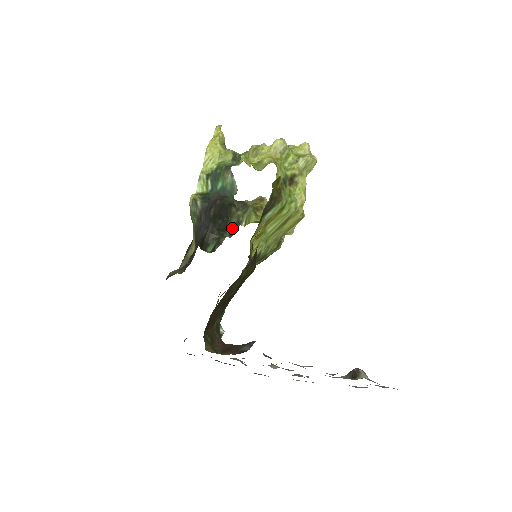
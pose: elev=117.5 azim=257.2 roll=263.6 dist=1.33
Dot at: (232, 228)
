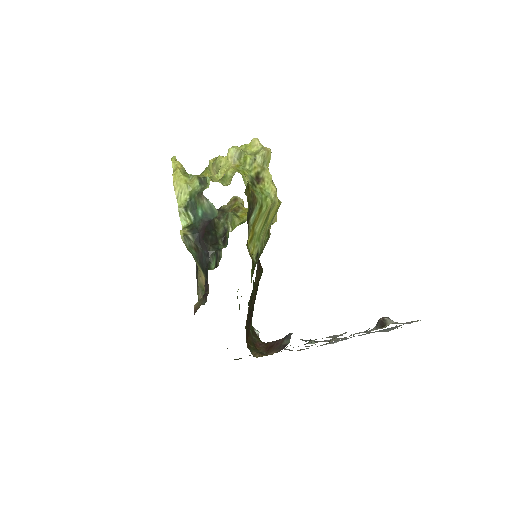
Dot at: (223, 238)
